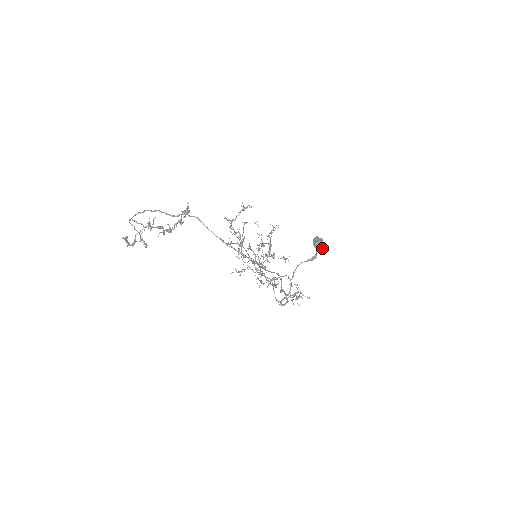
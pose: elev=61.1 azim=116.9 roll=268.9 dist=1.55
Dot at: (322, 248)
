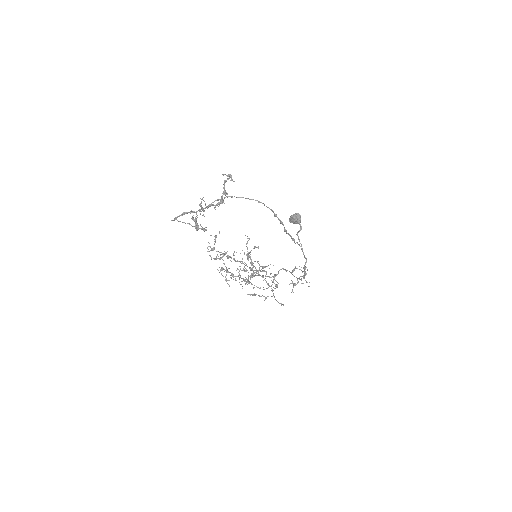
Dot at: occluded
